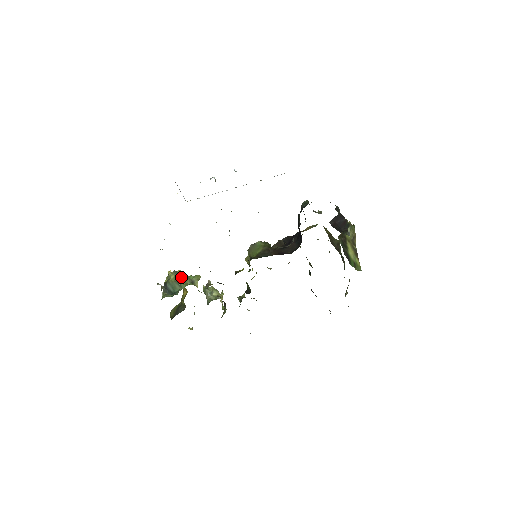
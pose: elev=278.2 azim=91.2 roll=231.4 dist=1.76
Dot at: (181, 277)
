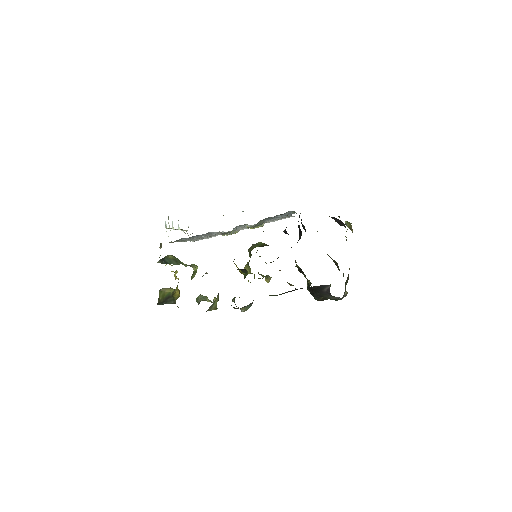
Dot at: (179, 260)
